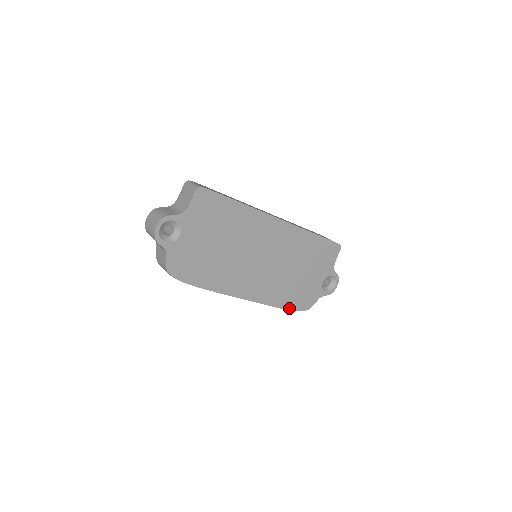
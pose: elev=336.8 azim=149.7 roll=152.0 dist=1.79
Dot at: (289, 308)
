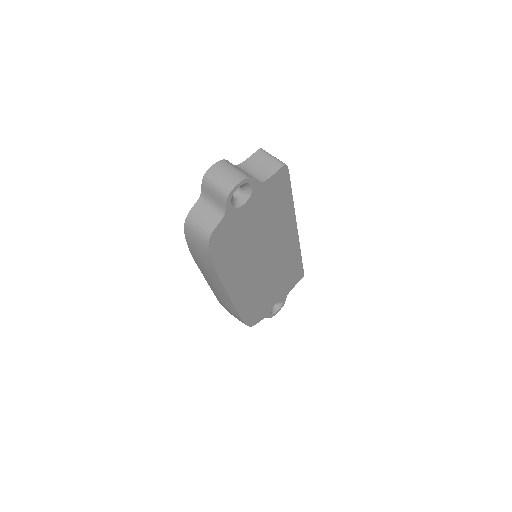
Dot at: (244, 319)
